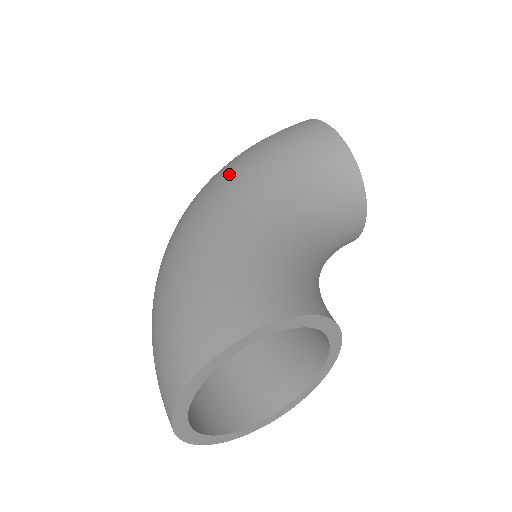
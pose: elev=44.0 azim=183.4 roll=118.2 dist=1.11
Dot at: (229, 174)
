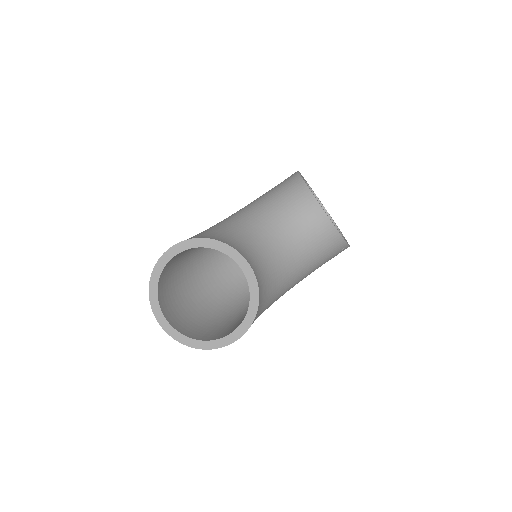
Dot at: occluded
